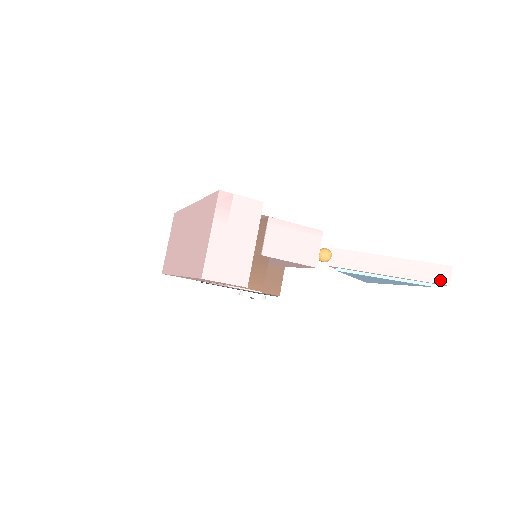
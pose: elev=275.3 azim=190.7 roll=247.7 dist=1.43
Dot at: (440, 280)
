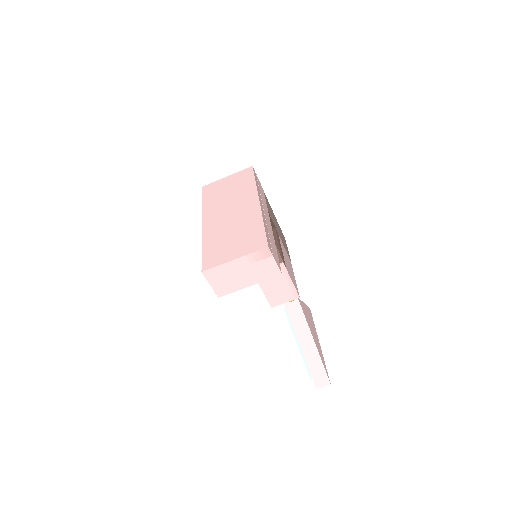
Dot at: (317, 381)
